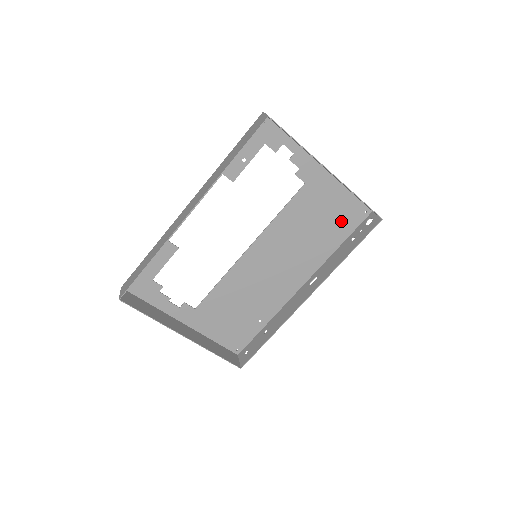
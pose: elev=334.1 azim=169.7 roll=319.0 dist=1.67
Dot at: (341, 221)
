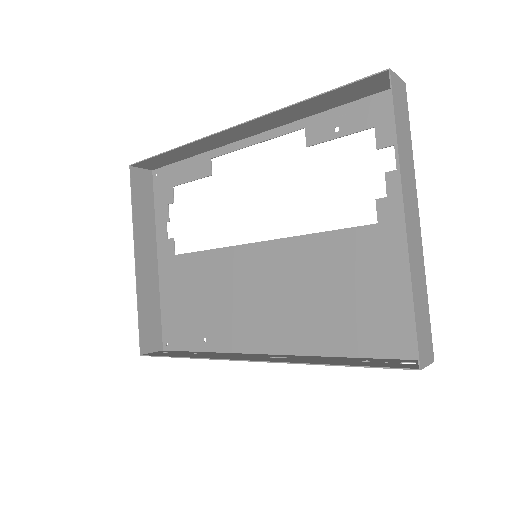
Dot at: (379, 325)
